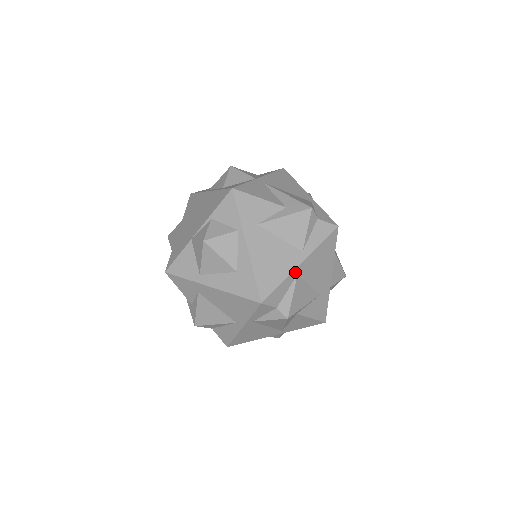
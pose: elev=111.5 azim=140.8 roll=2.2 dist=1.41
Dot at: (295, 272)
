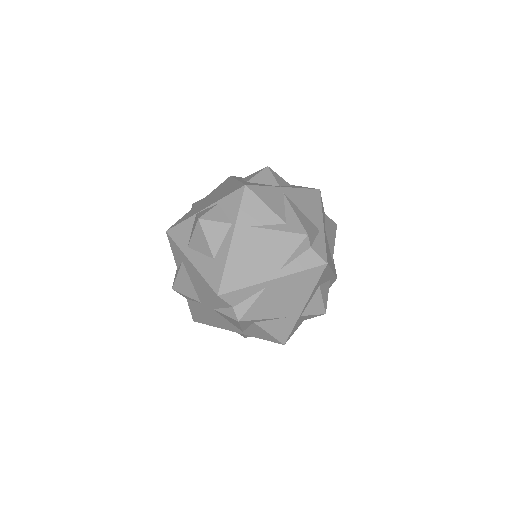
Dot at: (264, 284)
